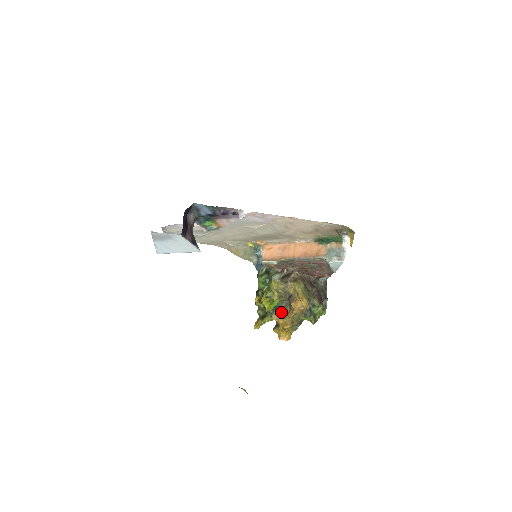
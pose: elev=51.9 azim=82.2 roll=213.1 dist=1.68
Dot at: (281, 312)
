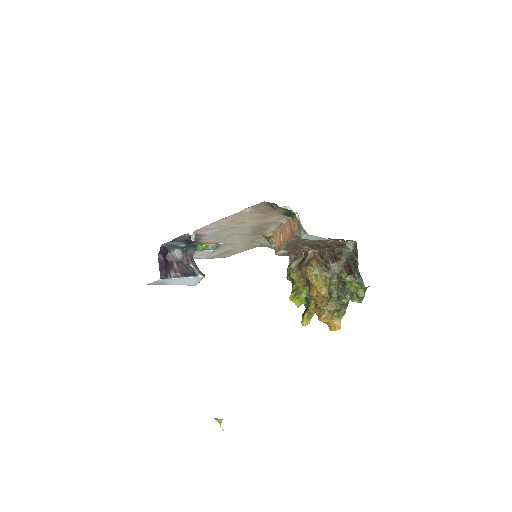
Dot at: (316, 301)
